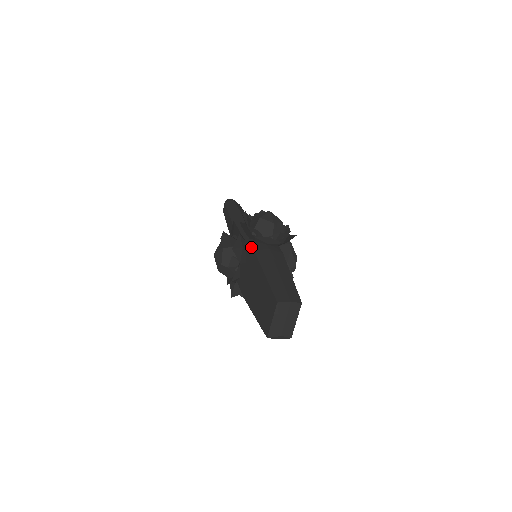
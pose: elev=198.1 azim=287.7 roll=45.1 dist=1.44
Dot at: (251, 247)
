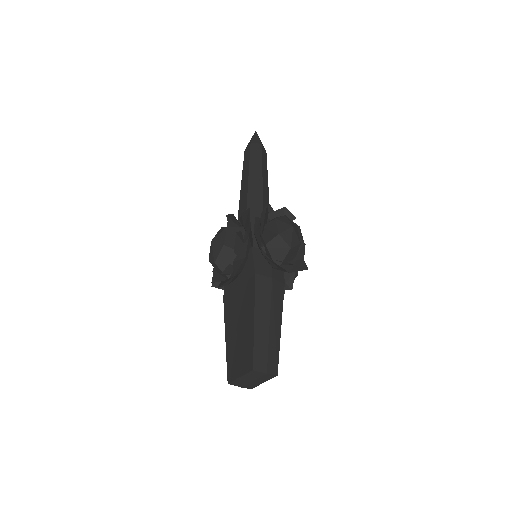
Dot at: (254, 266)
